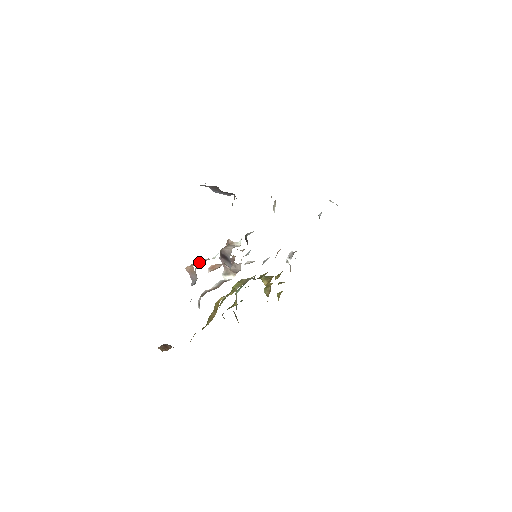
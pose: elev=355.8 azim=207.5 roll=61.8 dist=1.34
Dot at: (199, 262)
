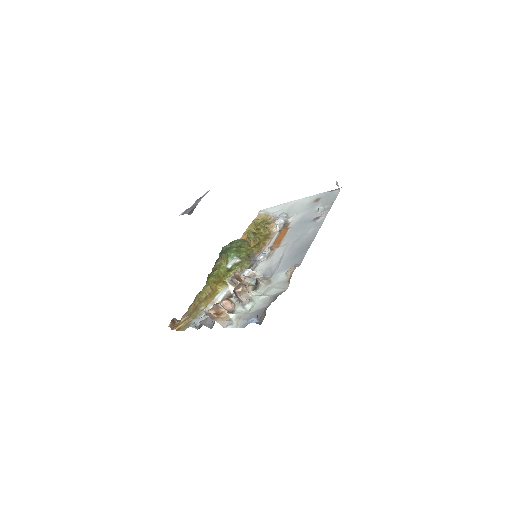
Dot at: (218, 305)
